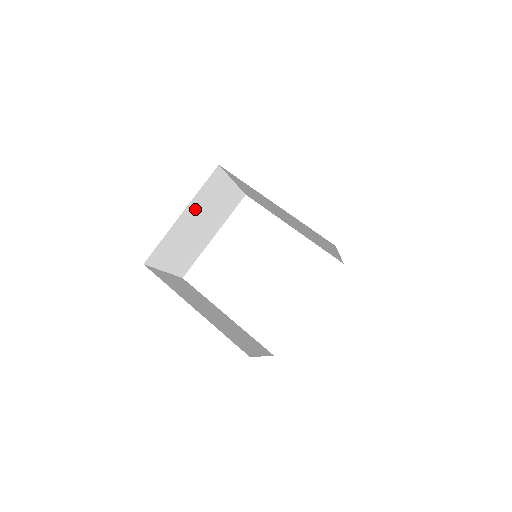
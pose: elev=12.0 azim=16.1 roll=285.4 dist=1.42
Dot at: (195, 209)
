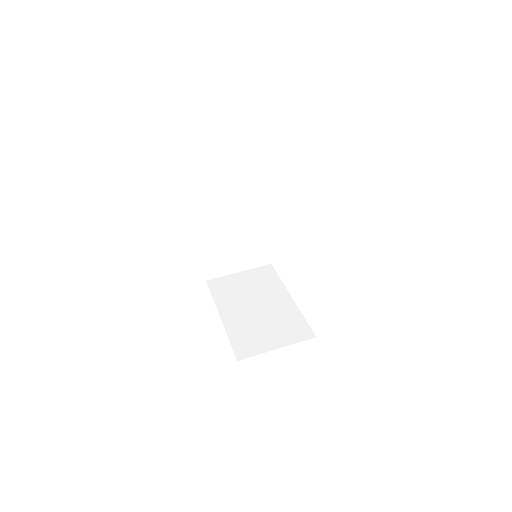
Dot at: (211, 229)
